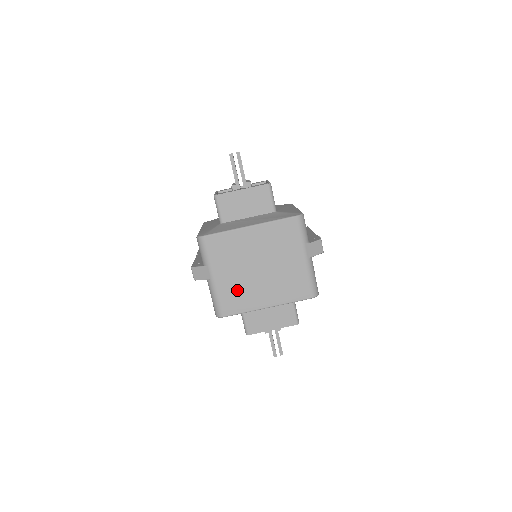
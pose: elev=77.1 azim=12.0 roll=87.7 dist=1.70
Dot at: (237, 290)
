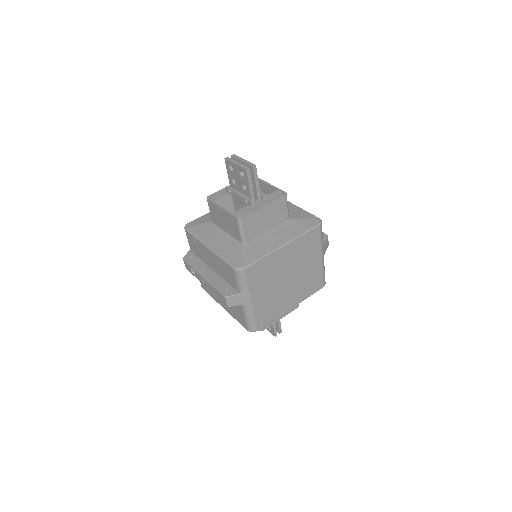
Dot at: (270, 304)
